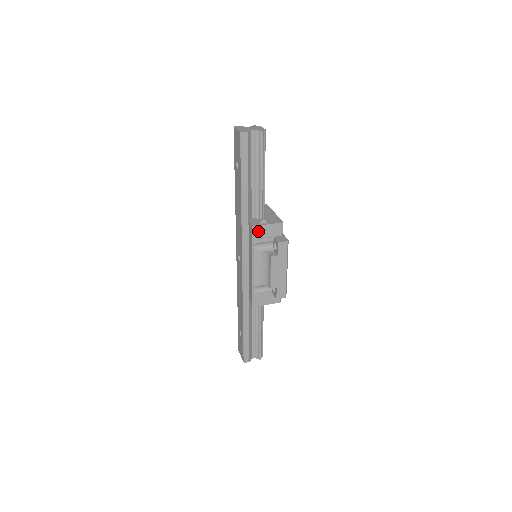
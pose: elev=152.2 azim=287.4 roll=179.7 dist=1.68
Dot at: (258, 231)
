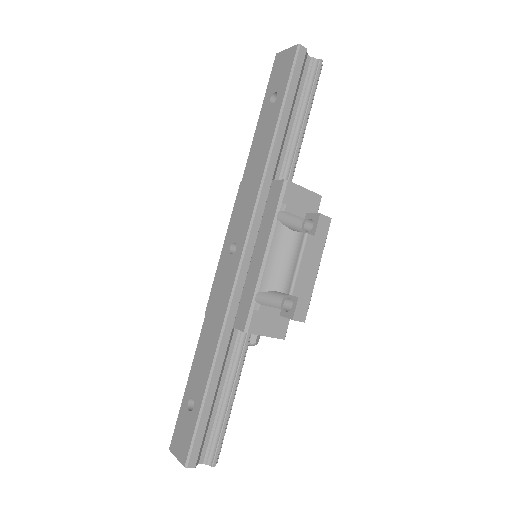
Dot at: (290, 192)
